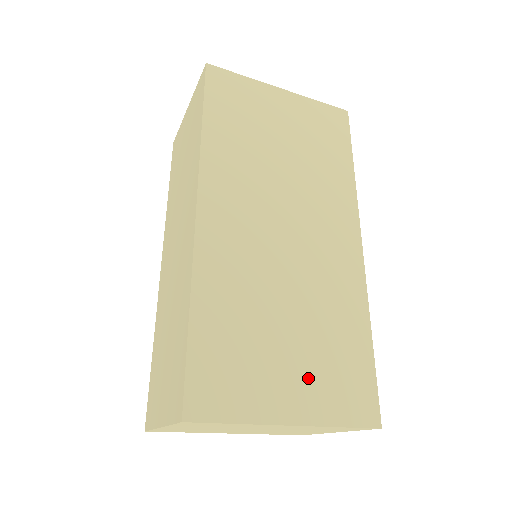
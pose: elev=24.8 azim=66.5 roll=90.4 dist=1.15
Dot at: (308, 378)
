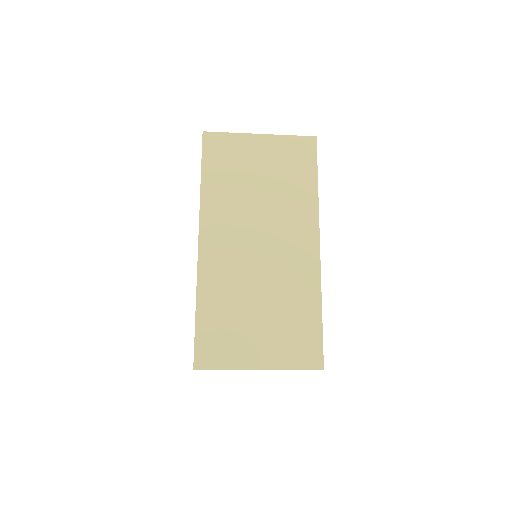
Dot at: (272, 342)
